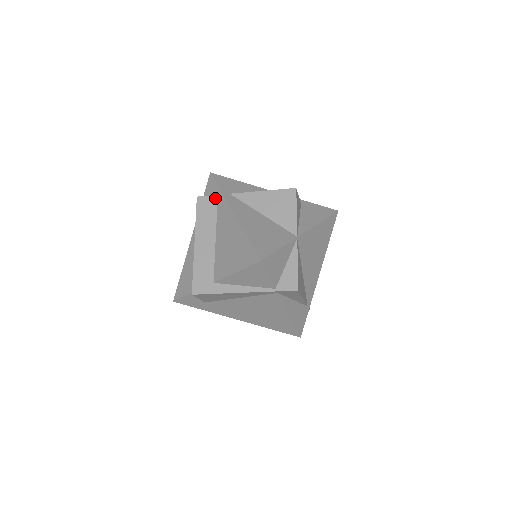
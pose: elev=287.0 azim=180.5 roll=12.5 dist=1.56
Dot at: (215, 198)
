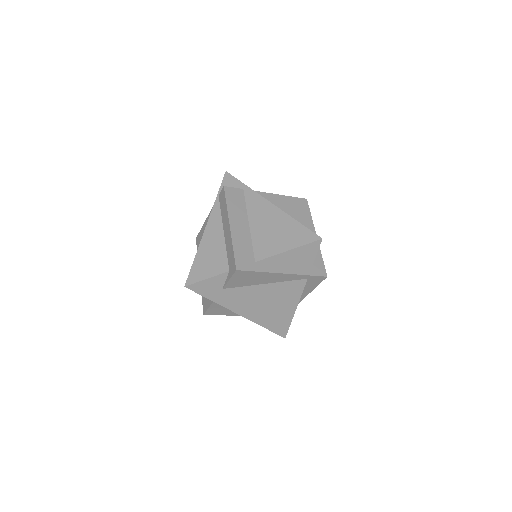
Dot at: (241, 191)
